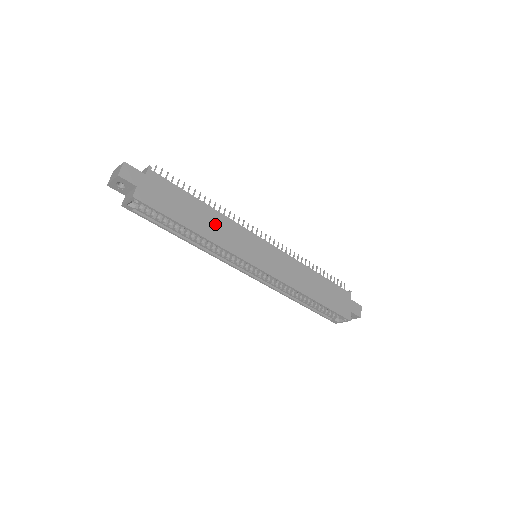
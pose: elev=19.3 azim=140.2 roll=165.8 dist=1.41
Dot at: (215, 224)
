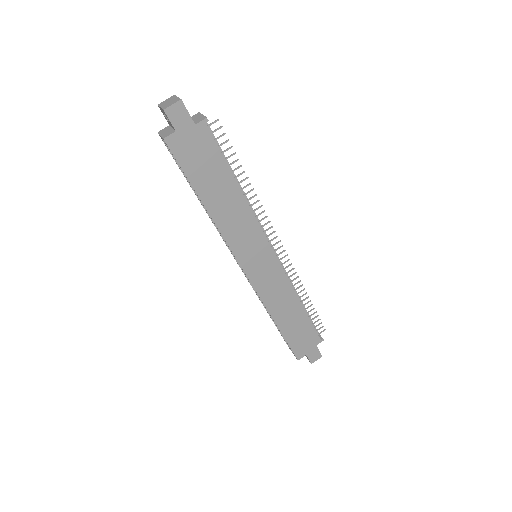
Dot at: (232, 210)
